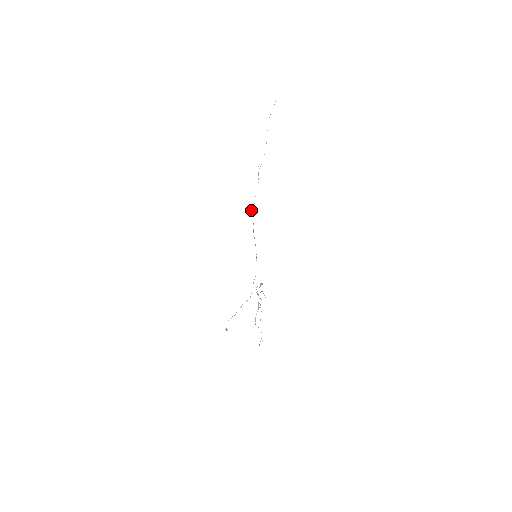
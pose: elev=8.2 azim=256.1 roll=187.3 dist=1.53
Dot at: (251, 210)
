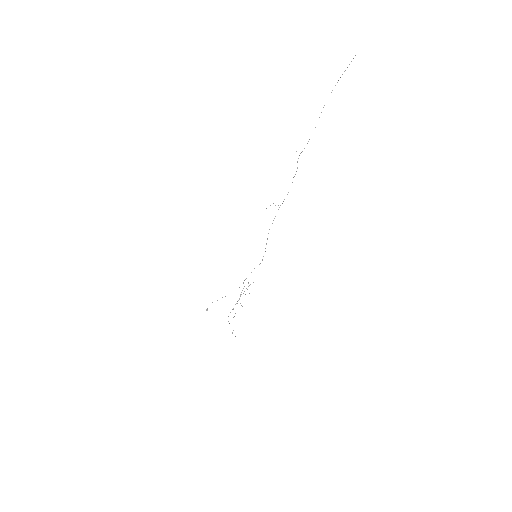
Dot at: occluded
